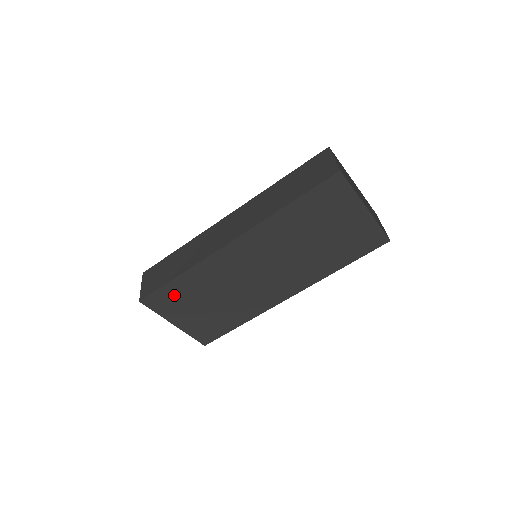
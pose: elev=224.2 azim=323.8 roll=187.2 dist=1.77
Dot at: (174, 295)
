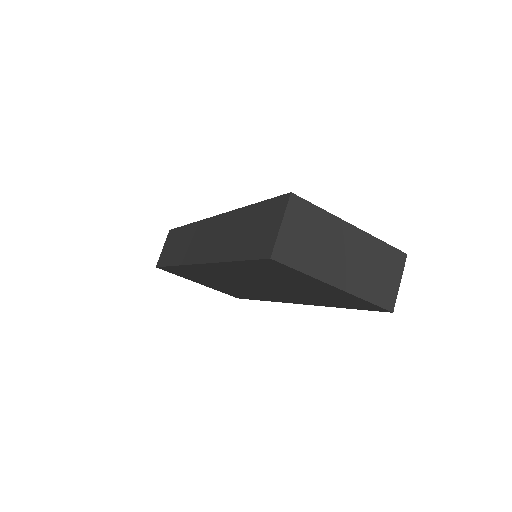
Dot at: (181, 272)
